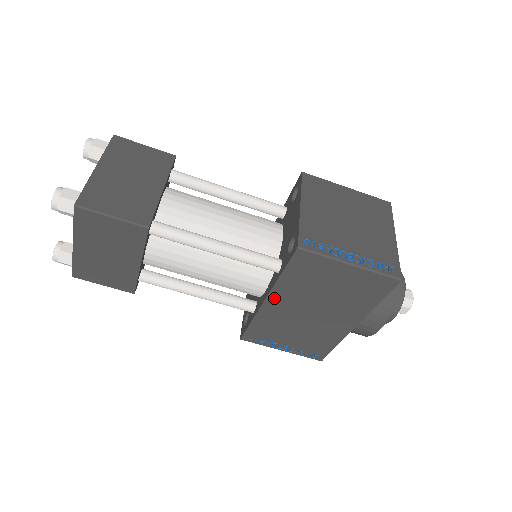
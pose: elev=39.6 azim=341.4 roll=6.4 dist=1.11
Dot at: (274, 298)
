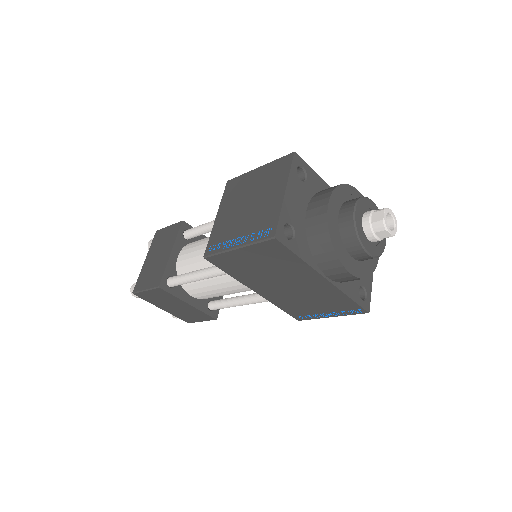
Dot at: (256, 289)
